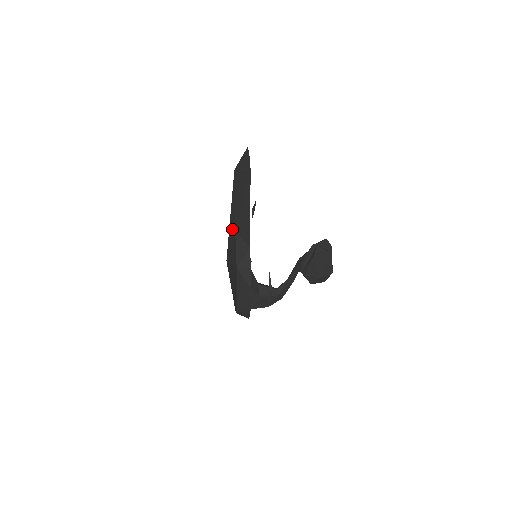
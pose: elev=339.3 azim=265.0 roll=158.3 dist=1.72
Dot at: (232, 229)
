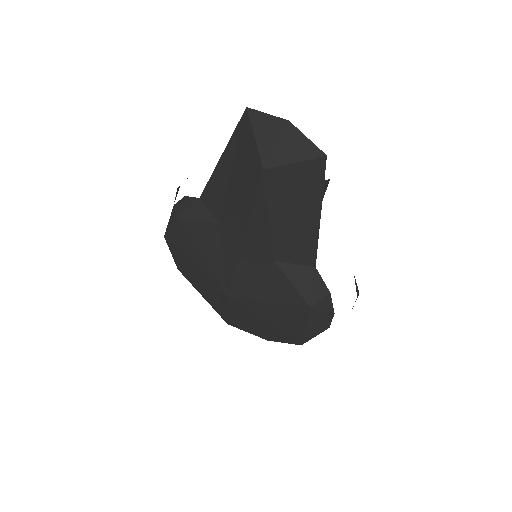
Dot at: (257, 258)
